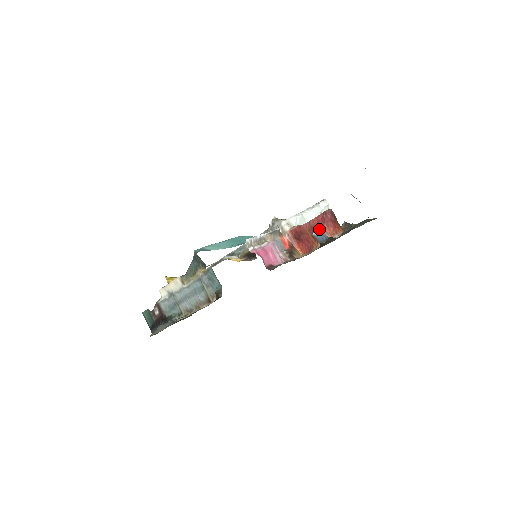
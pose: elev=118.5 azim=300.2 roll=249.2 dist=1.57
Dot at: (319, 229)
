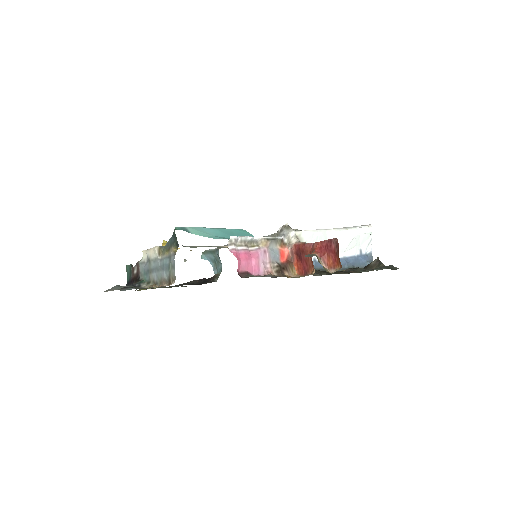
Dot at: (314, 255)
